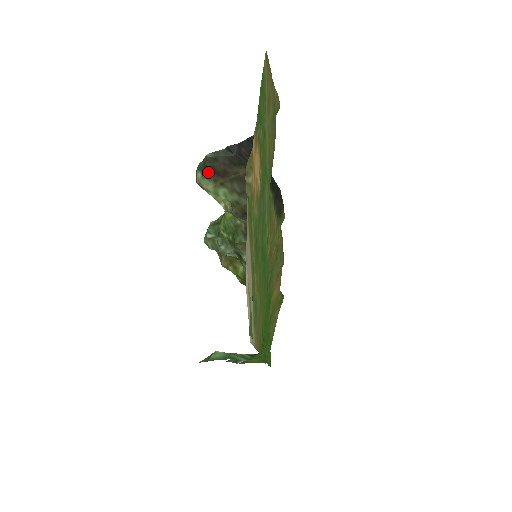
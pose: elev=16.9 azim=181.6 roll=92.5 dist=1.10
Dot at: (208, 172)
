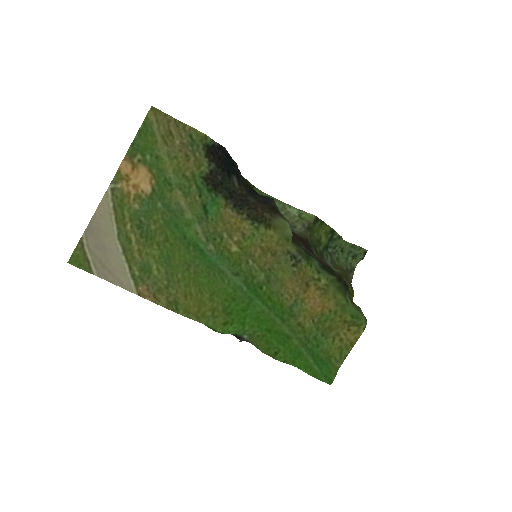
Dot at: occluded
